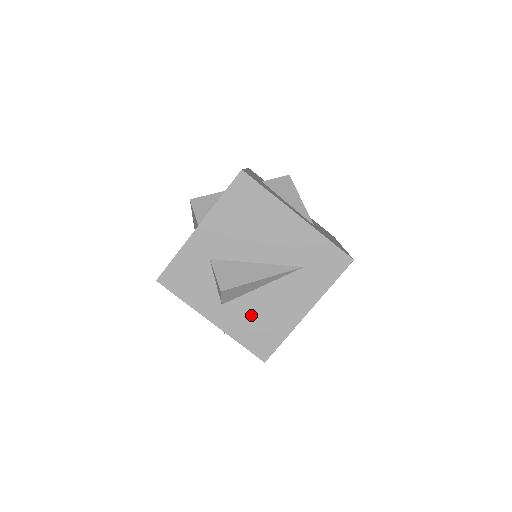
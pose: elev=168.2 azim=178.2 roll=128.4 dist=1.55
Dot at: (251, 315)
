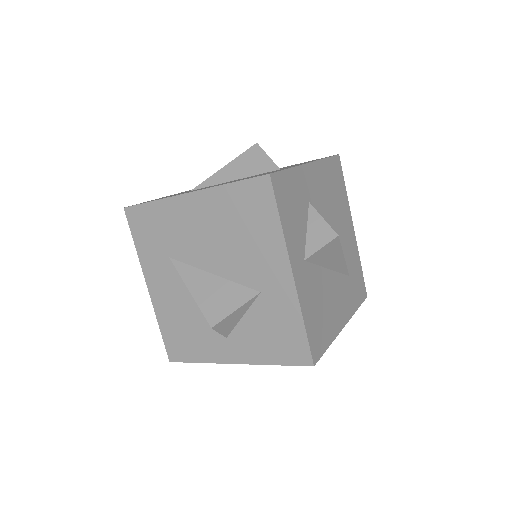
Dot at: (318, 294)
